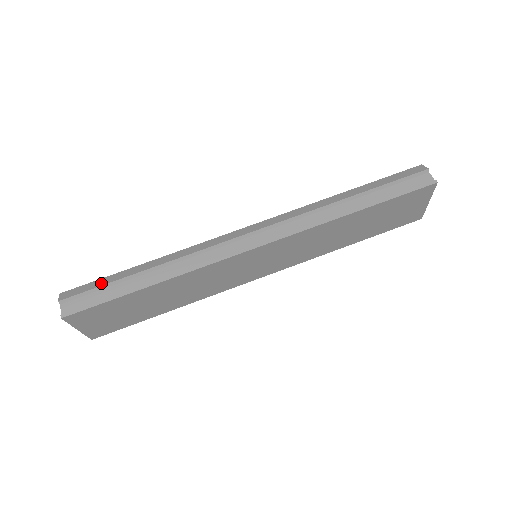
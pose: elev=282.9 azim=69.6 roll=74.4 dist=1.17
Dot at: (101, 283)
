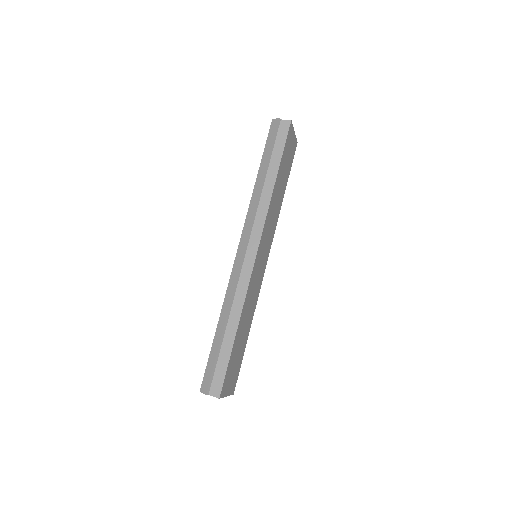
Dot at: (212, 361)
